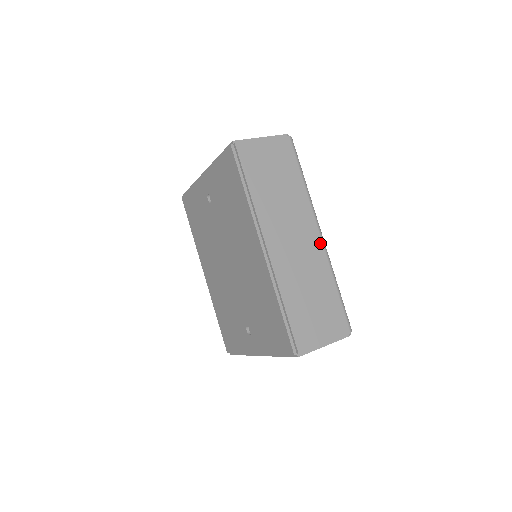
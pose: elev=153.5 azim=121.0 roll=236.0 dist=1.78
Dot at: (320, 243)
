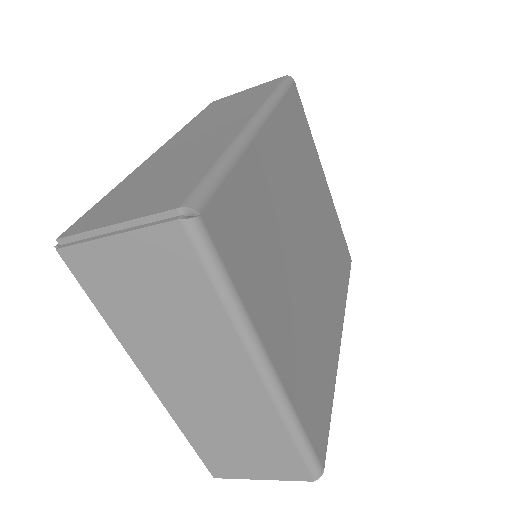
Dot at: (241, 127)
